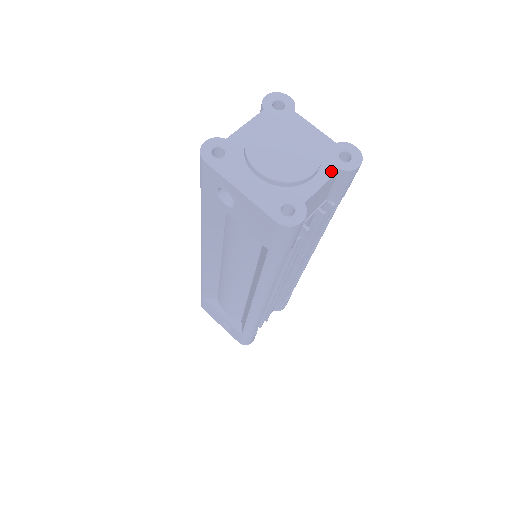
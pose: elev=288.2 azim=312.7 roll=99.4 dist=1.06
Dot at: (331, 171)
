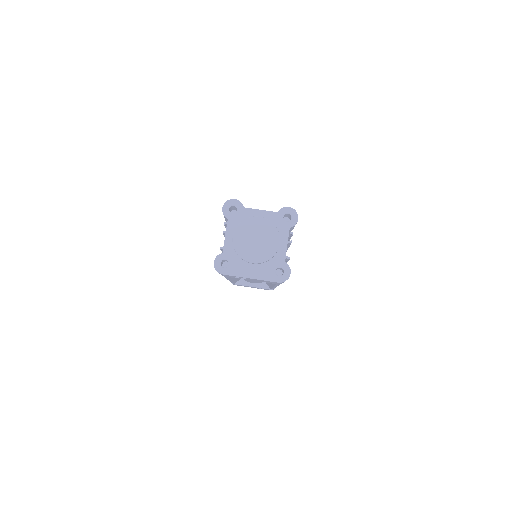
Dot at: (286, 233)
